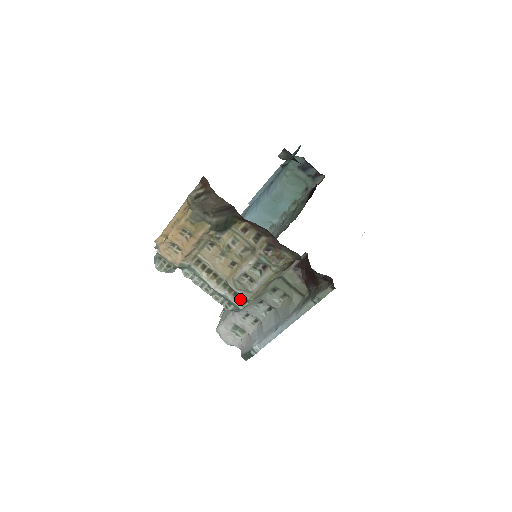
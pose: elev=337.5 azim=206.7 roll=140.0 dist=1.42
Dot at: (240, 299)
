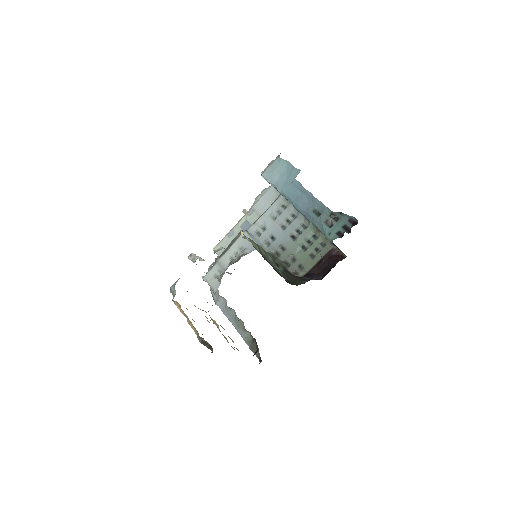
Dot at: occluded
